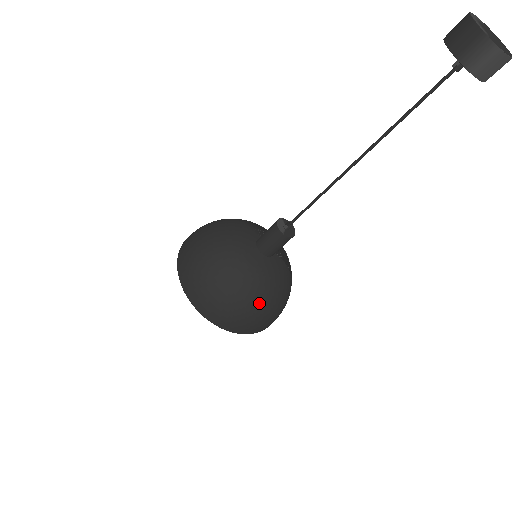
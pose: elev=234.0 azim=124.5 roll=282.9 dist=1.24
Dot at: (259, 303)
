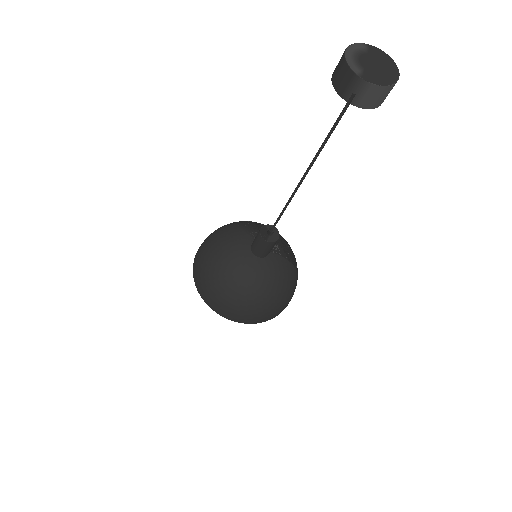
Dot at: (264, 299)
